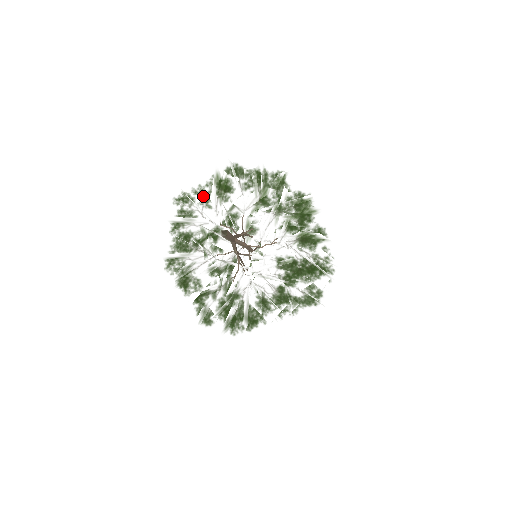
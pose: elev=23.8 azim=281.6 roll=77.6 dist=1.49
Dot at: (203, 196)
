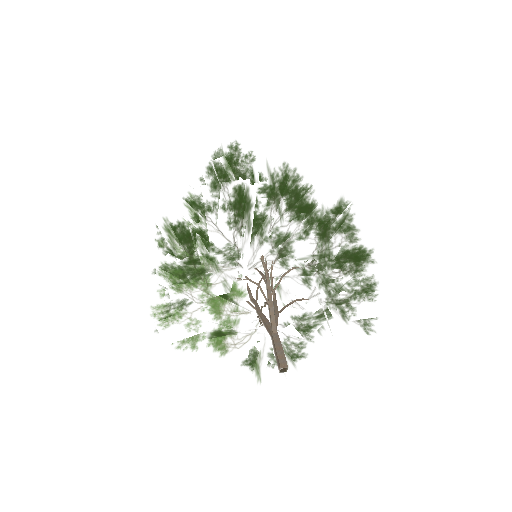
Dot at: (229, 255)
